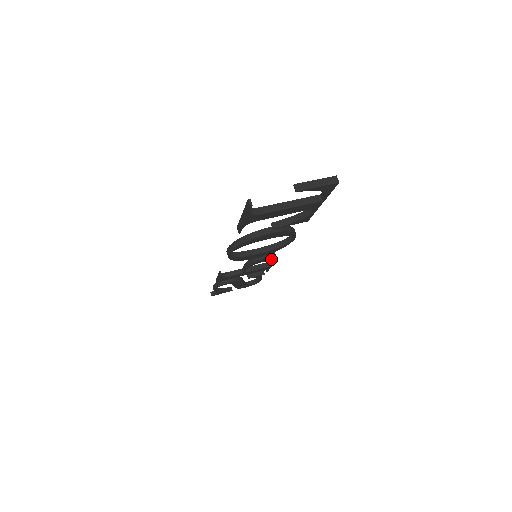
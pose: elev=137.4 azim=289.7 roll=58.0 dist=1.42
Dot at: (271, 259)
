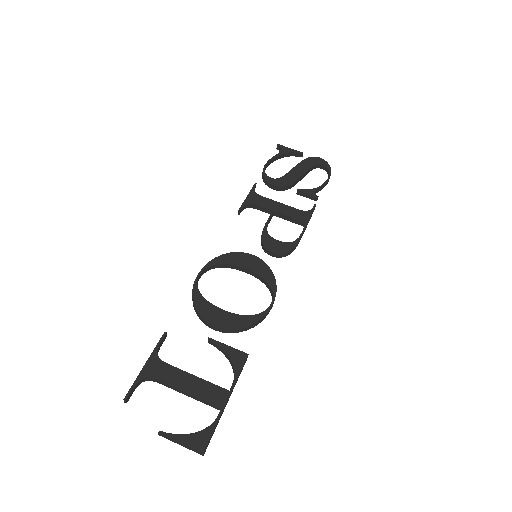
Dot at: occluded
